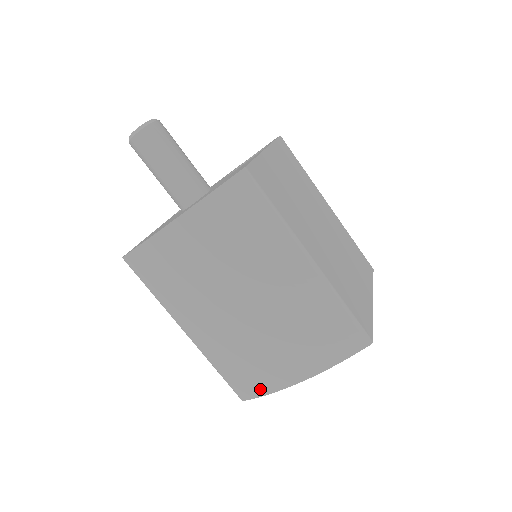
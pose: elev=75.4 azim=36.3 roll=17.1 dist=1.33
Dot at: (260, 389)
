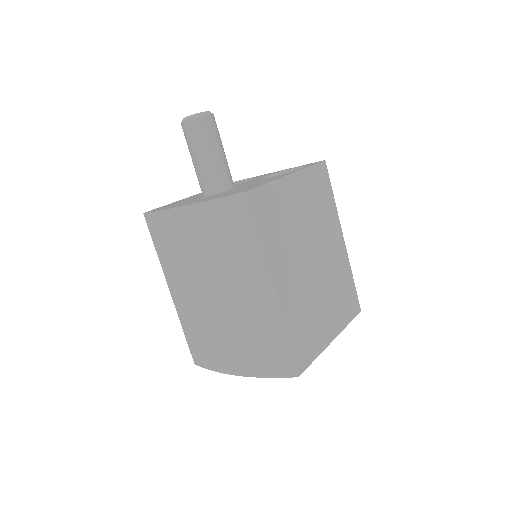
Dot at: (206, 363)
